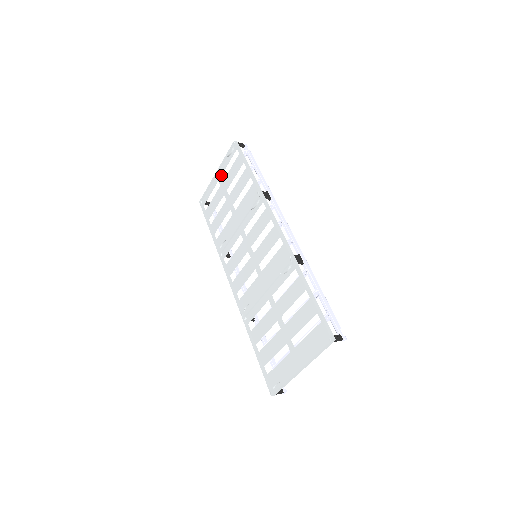
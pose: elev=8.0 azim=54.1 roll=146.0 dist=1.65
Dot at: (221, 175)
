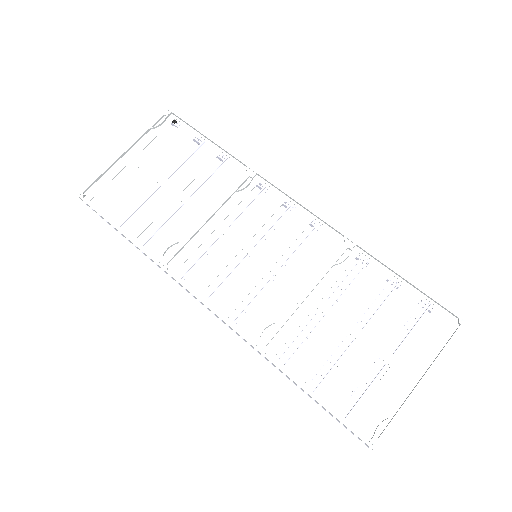
Dot at: (138, 153)
